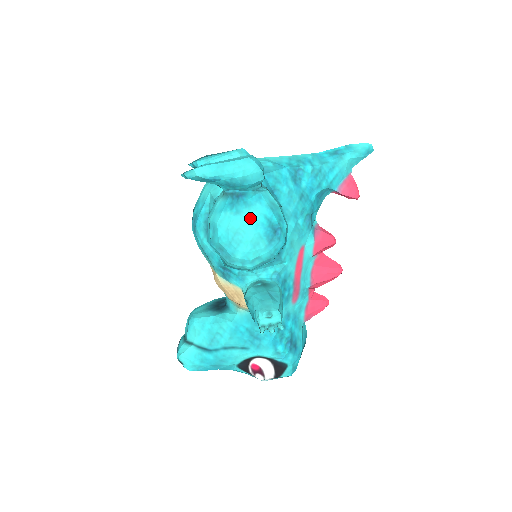
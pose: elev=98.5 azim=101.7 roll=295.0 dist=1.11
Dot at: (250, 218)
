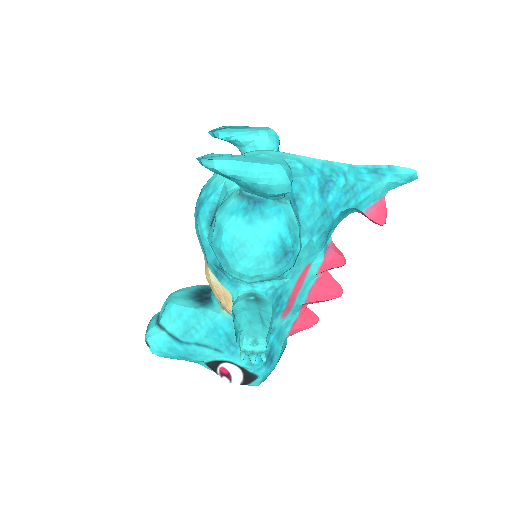
Dot at: (262, 232)
